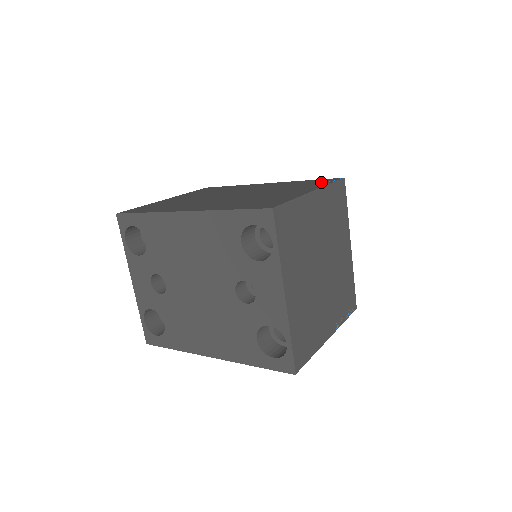
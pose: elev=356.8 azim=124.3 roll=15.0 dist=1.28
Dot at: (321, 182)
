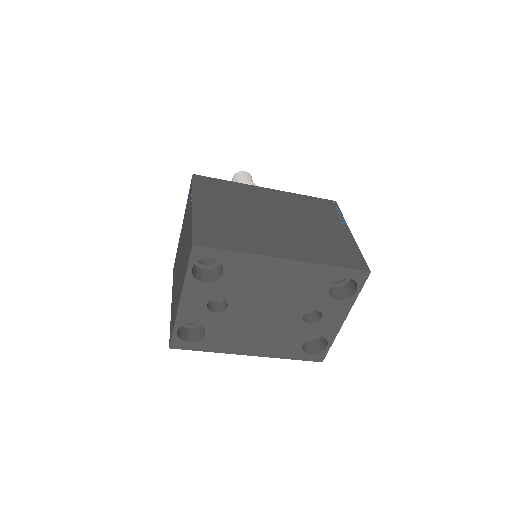
Dot at: (330, 208)
